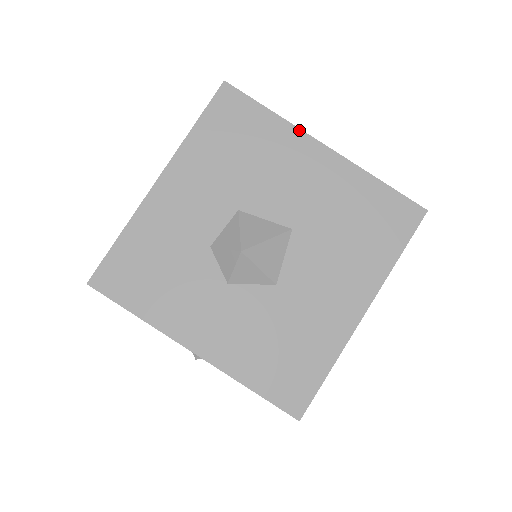
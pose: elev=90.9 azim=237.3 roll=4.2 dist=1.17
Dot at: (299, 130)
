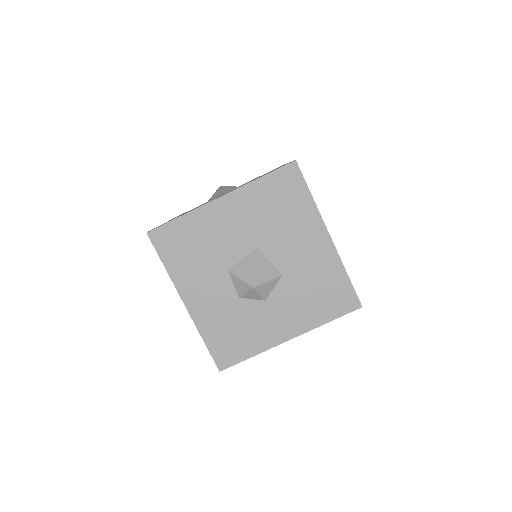
Dot at: (201, 207)
